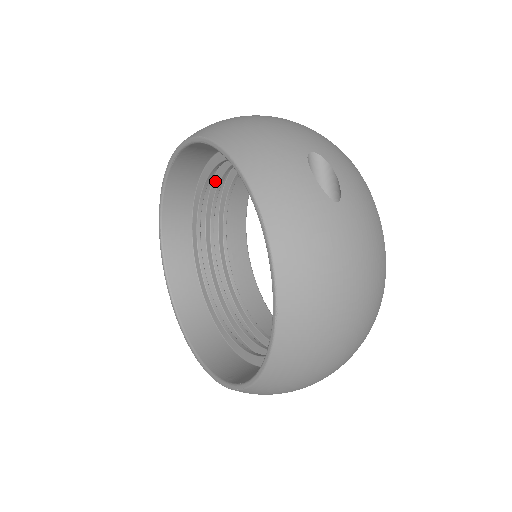
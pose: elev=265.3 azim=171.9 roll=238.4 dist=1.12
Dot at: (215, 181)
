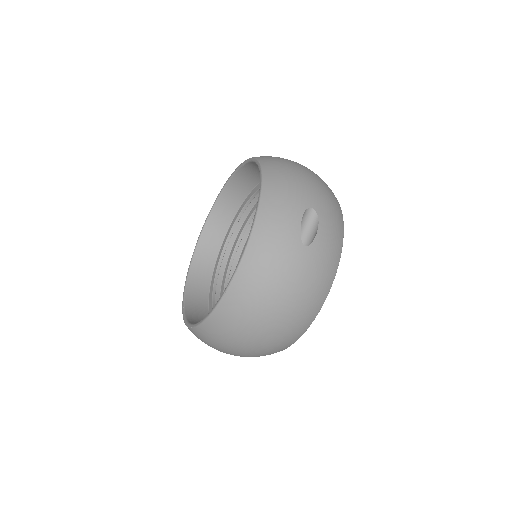
Dot at: occluded
